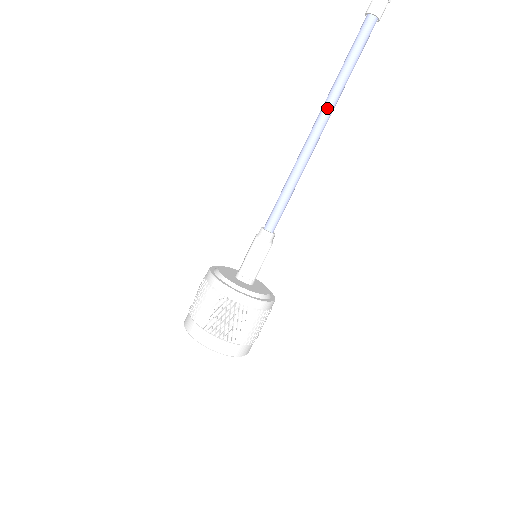
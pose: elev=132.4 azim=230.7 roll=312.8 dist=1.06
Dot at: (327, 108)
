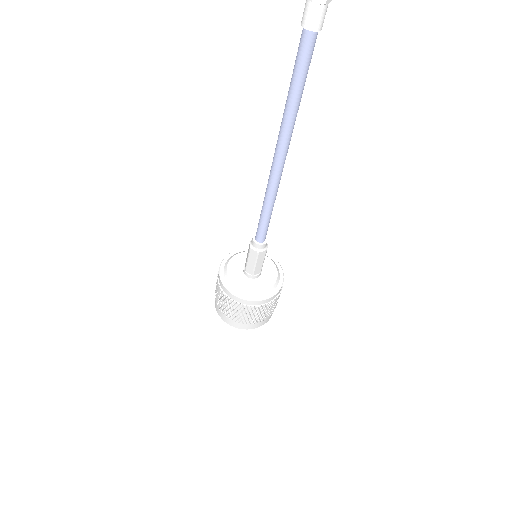
Dot at: (279, 137)
